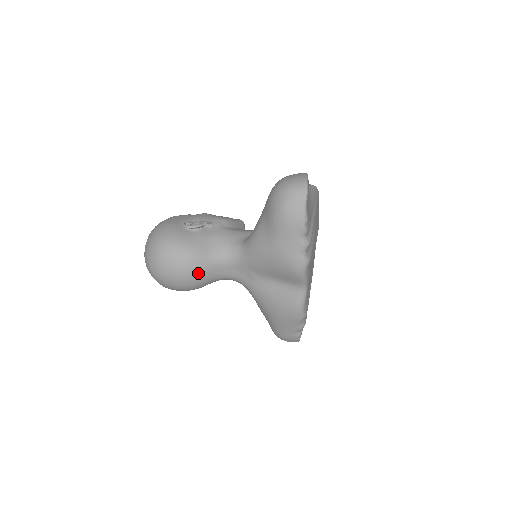
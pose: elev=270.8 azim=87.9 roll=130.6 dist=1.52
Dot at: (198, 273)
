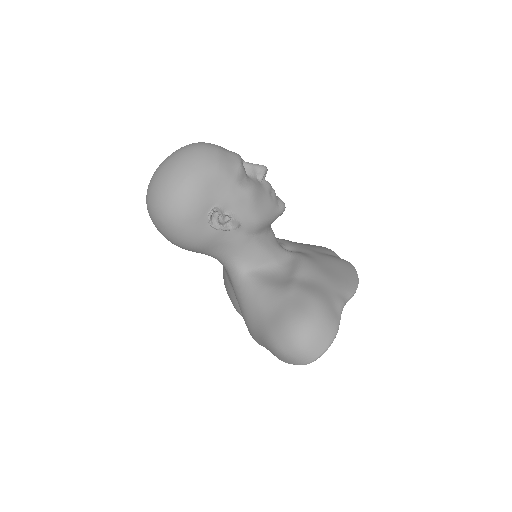
Dot at: occluded
